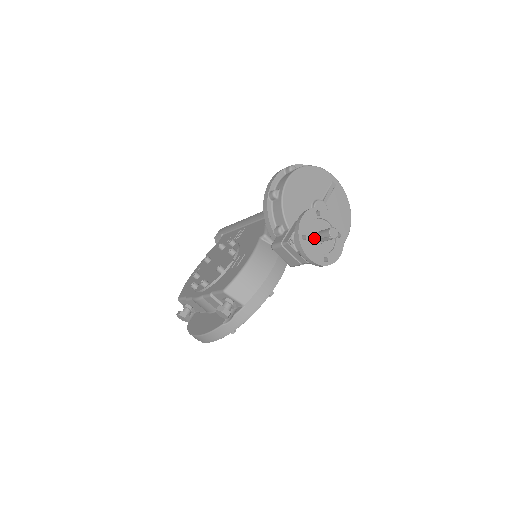
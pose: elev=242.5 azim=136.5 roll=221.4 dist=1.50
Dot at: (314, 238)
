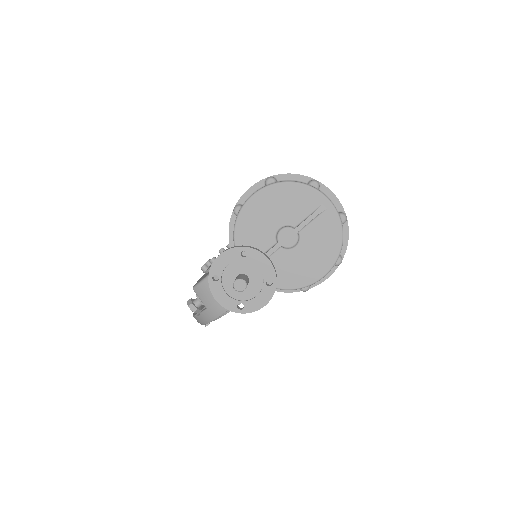
Dot at: (232, 280)
